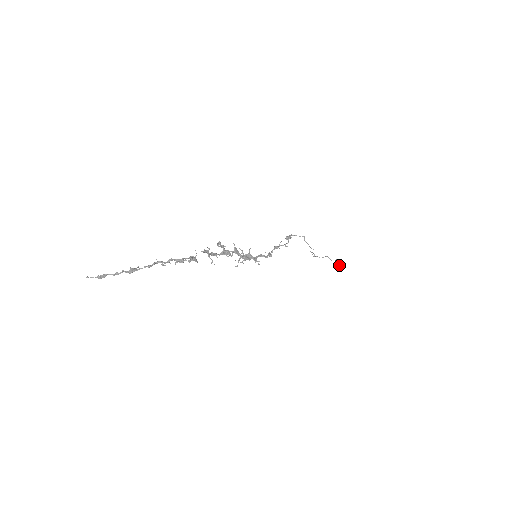
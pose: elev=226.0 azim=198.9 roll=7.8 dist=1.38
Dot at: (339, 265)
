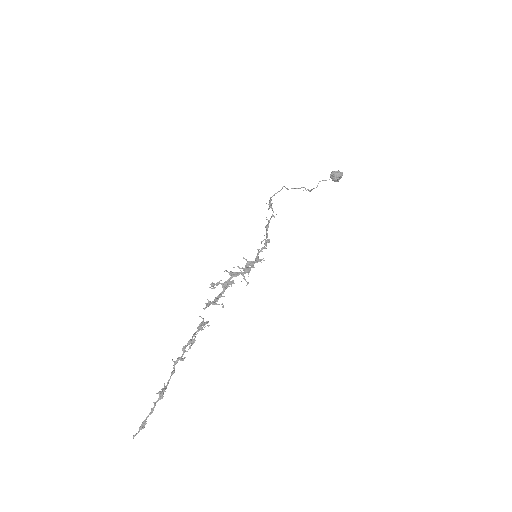
Dot at: (337, 178)
